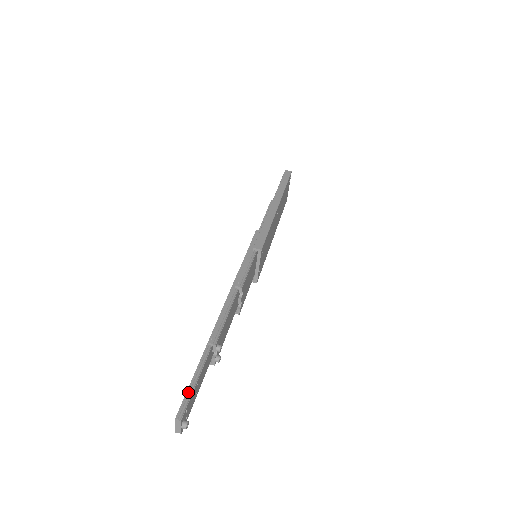
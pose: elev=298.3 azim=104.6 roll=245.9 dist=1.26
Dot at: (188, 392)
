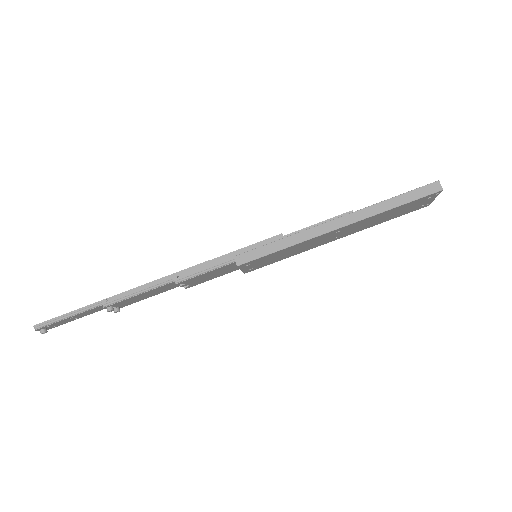
Dot at: (57, 318)
